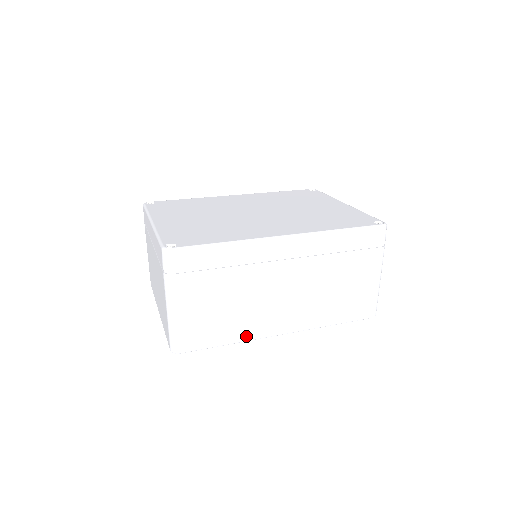
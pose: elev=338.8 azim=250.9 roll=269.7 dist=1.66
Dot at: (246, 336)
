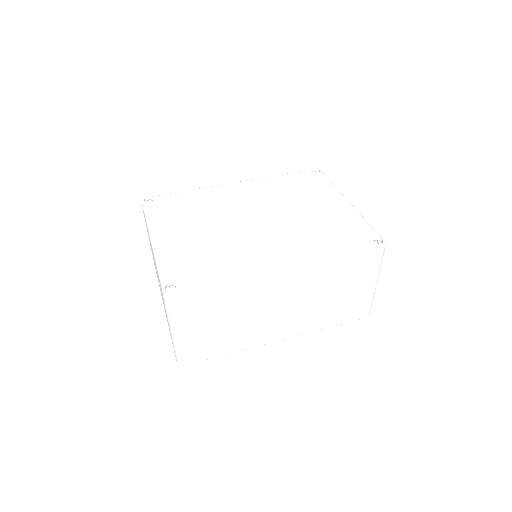
Dot at: (246, 346)
